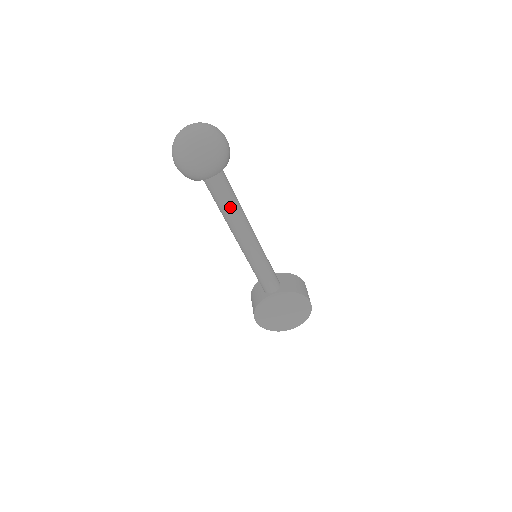
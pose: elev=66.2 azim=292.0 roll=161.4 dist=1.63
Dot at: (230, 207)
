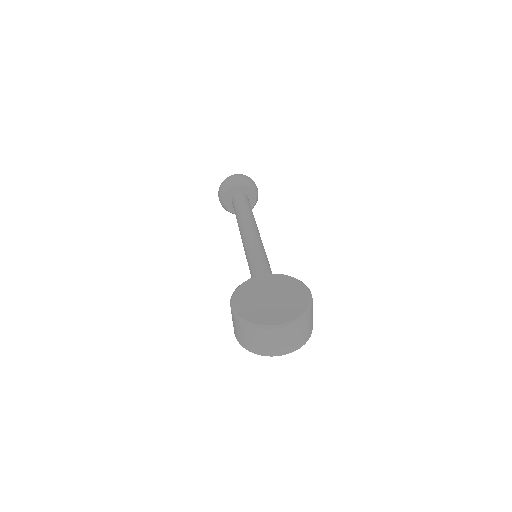
Dot at: (246, 209)
